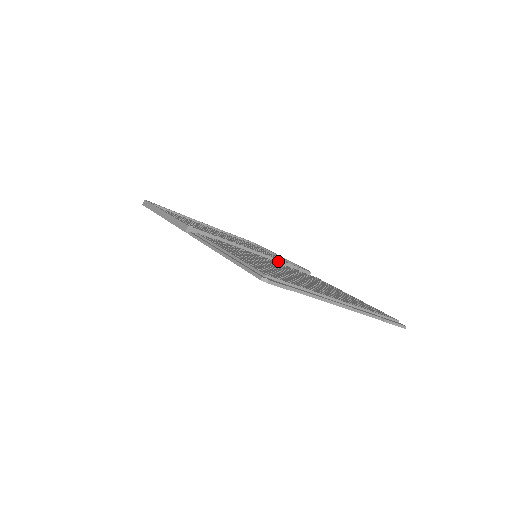
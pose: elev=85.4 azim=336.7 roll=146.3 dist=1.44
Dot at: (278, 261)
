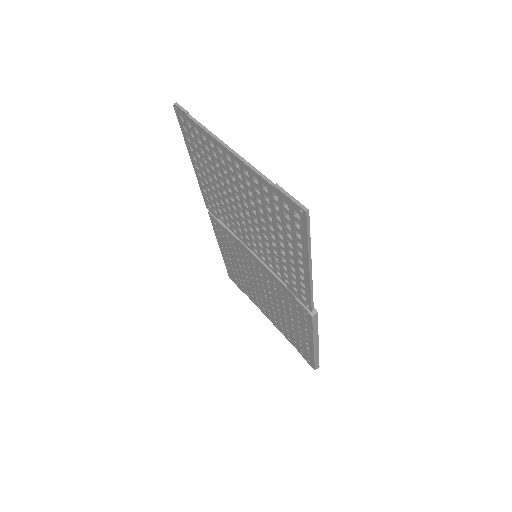
Dot at: occluded
